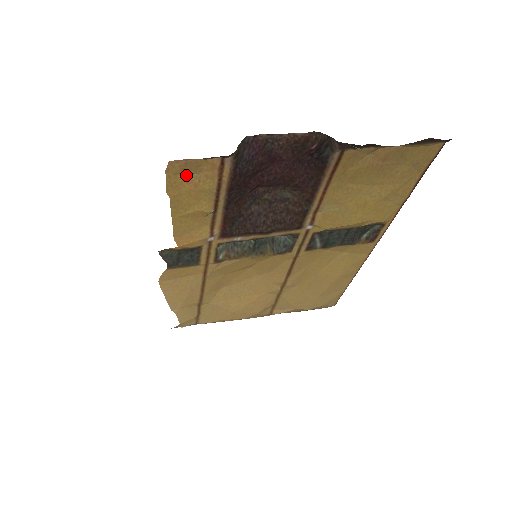
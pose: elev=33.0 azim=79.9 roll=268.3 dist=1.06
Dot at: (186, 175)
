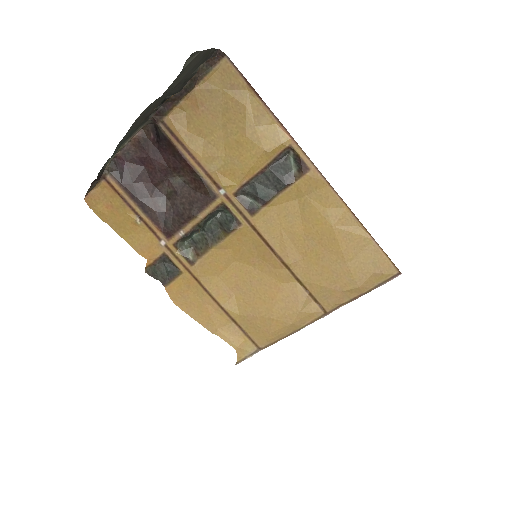
Dot at: (101, 203)
